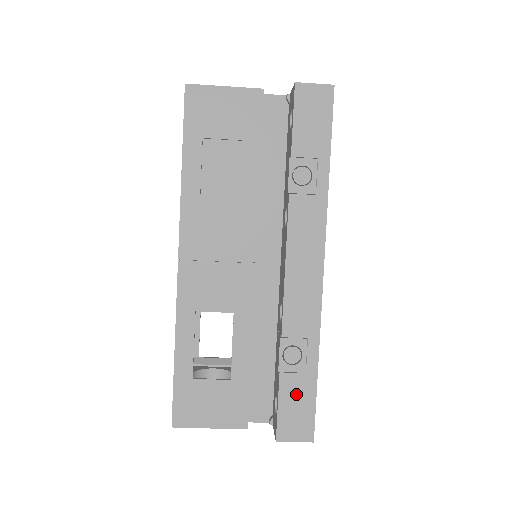
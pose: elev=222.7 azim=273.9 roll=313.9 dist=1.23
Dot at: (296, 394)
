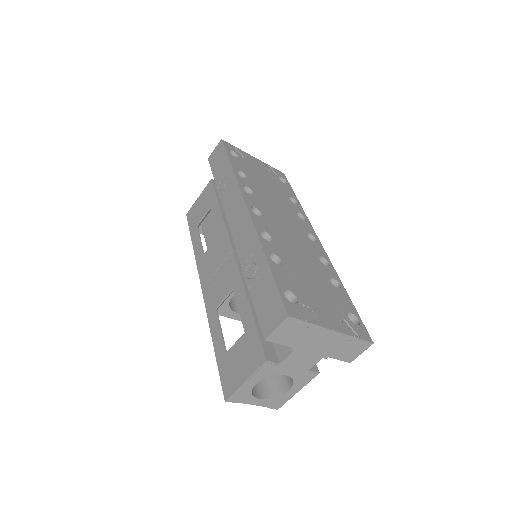
Dot at: (263, 293)
